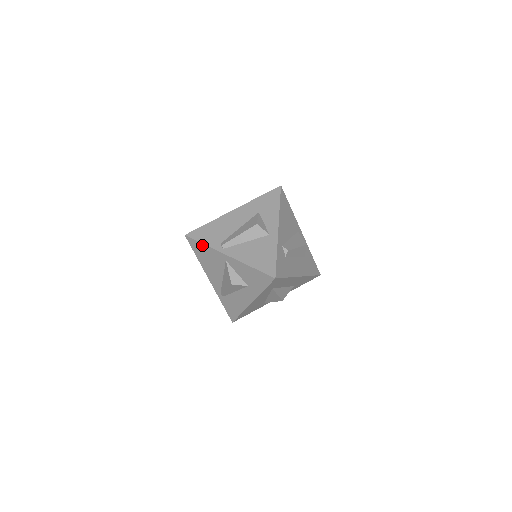
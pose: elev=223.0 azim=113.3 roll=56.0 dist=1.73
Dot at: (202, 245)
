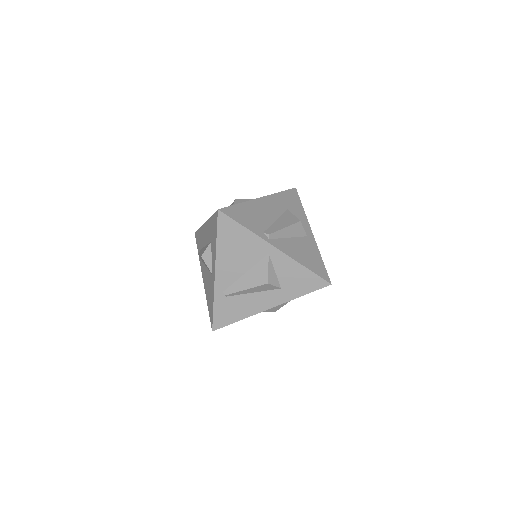
Dot at: (241, 228)
